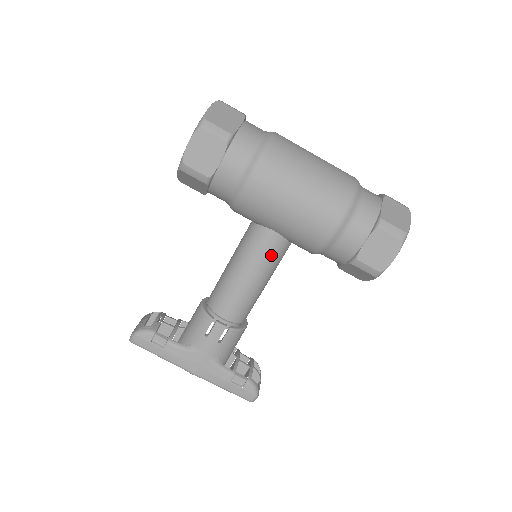
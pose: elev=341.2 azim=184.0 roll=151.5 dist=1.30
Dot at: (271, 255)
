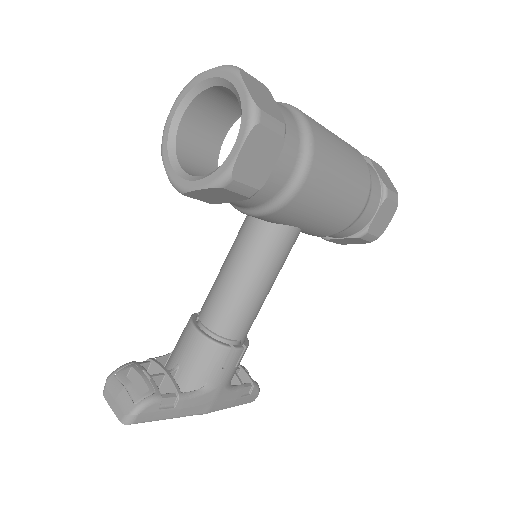
Dot at: (288, 253)
